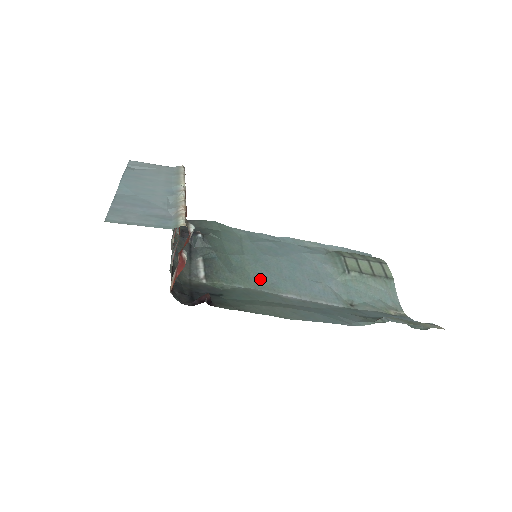
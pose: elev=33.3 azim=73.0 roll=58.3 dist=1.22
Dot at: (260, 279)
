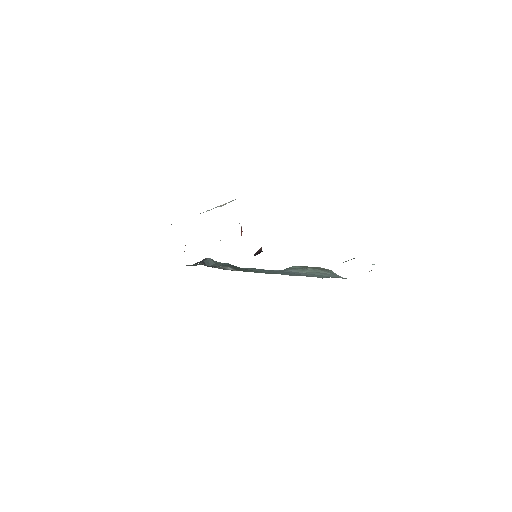
Dot at: (263, 272)
